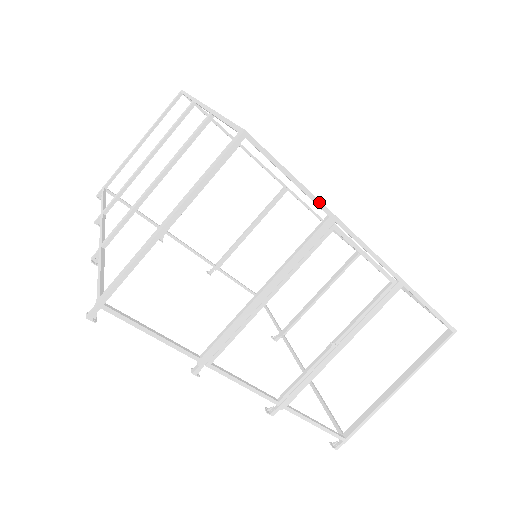
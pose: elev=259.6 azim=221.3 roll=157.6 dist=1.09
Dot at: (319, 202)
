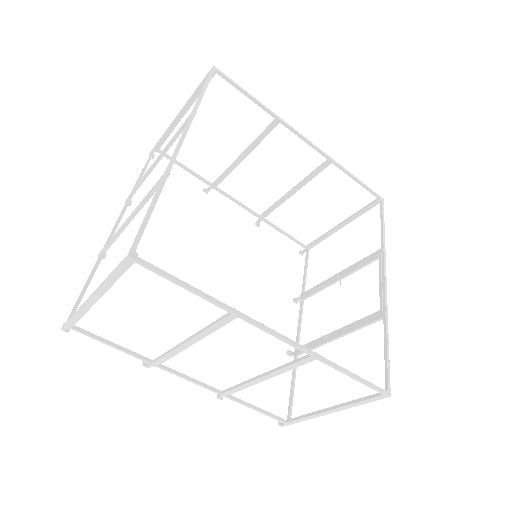
Dot at: (387, 329)
